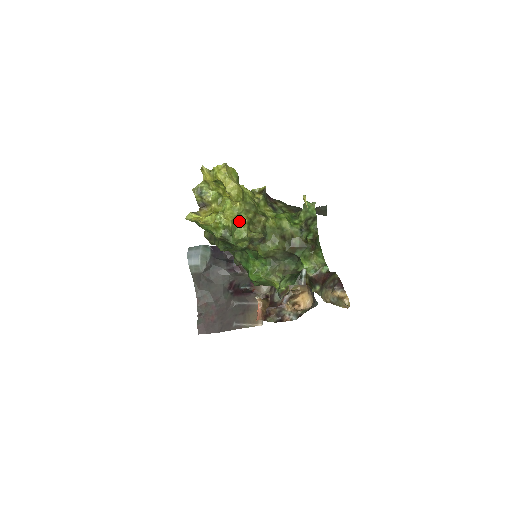
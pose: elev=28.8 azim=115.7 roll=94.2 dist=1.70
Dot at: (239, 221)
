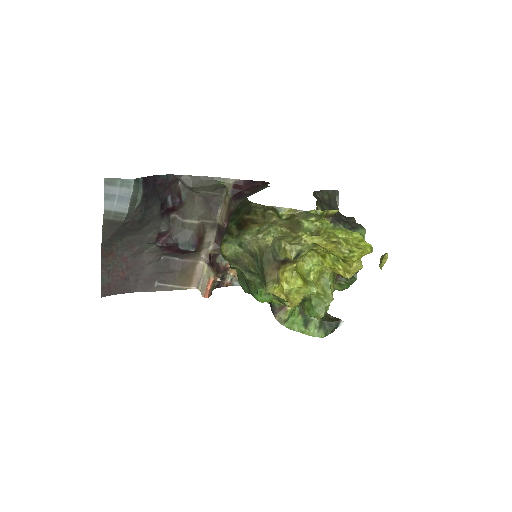
Dot at: (331, 299)
